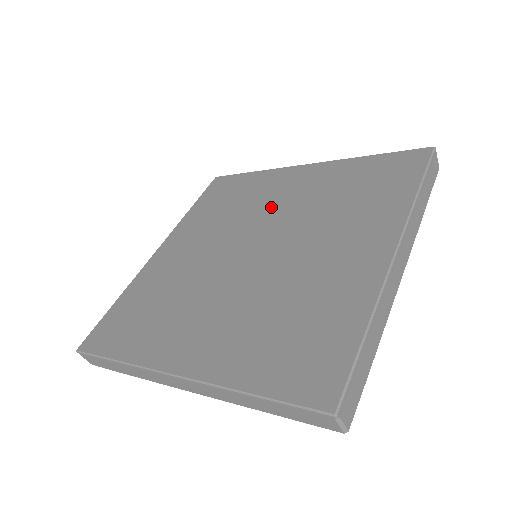
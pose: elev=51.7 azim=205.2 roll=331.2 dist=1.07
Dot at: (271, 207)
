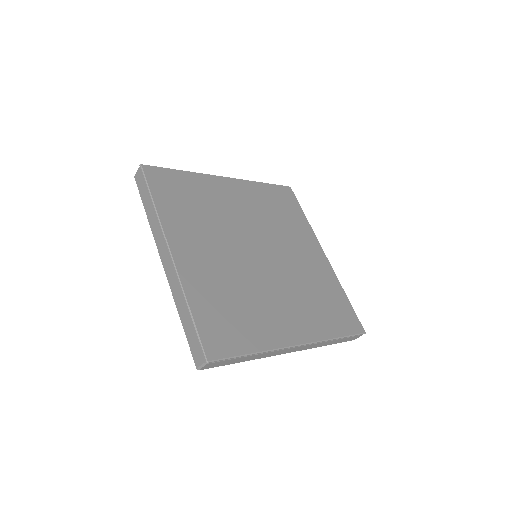
Dot at: (289, 247)
